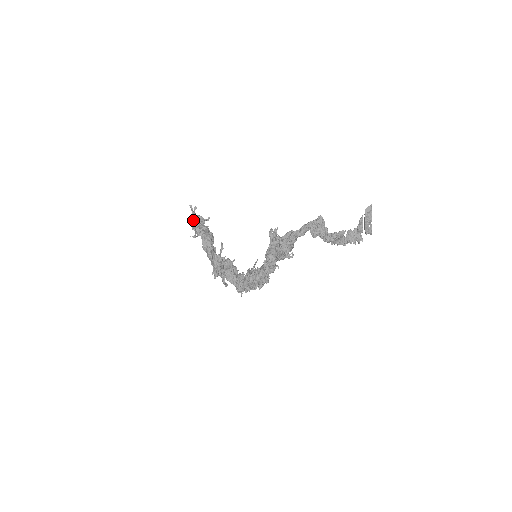
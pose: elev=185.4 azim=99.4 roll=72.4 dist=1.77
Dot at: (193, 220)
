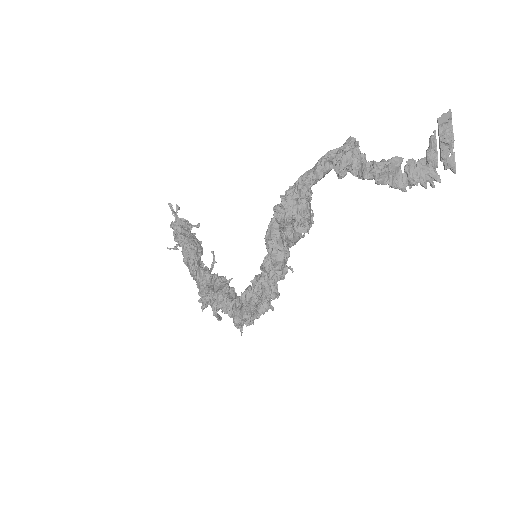
Dot at: (173, 224)
